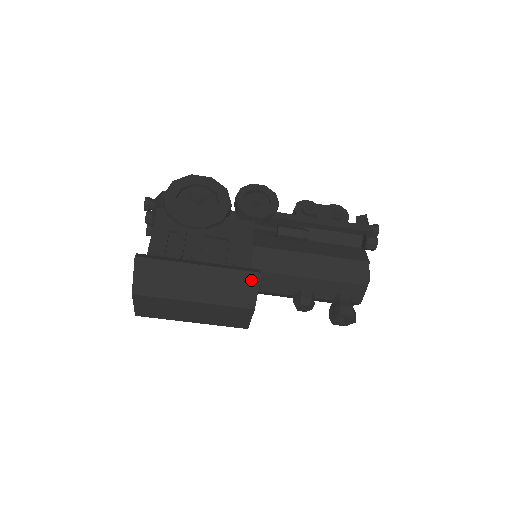
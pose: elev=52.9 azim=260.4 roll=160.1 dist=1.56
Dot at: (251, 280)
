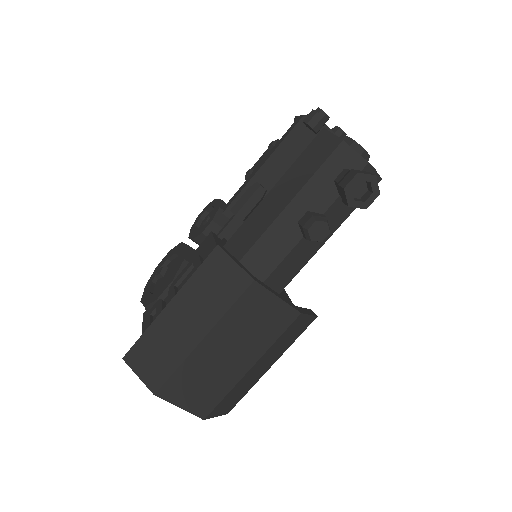
Dot at: (218, 261)
